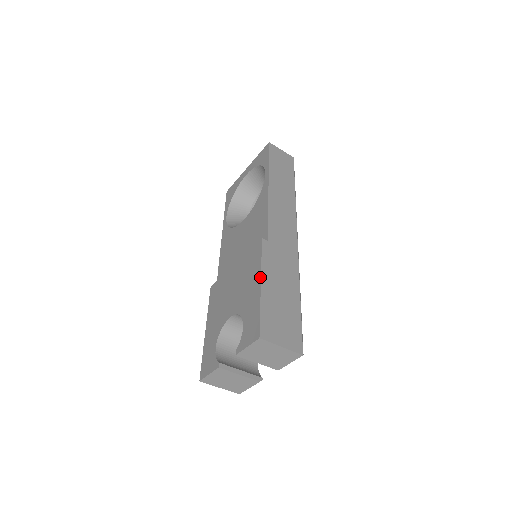
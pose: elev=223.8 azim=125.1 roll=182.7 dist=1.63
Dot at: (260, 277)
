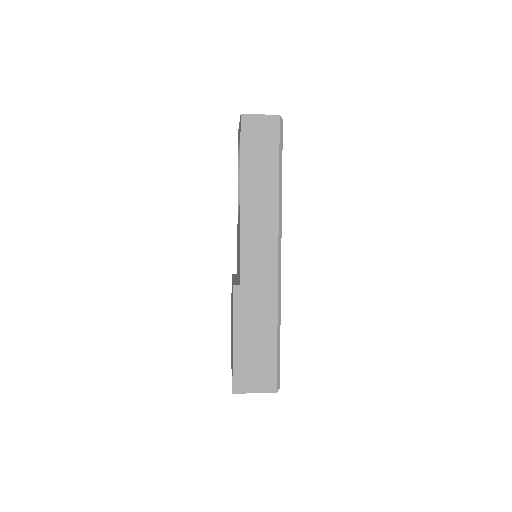
Dot at: occluded
